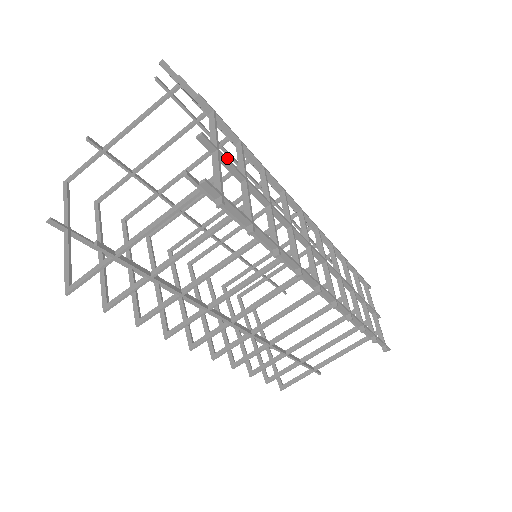
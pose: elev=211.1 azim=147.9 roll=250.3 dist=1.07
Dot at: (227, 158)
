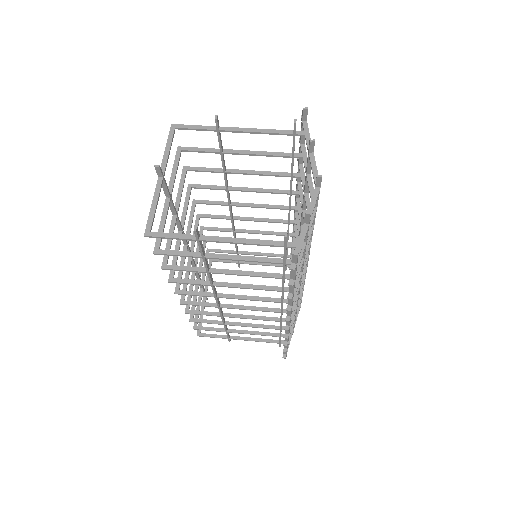
Dot at: occluded
